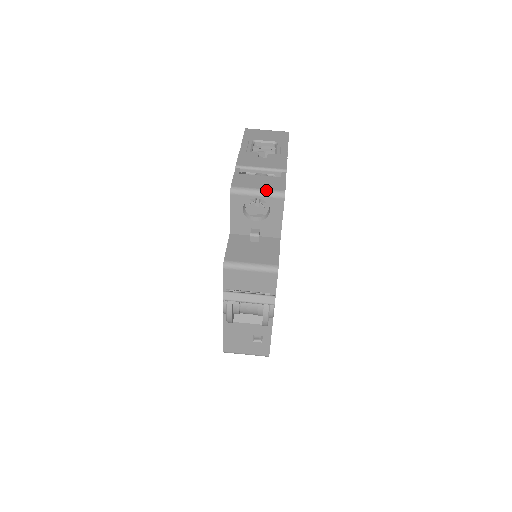
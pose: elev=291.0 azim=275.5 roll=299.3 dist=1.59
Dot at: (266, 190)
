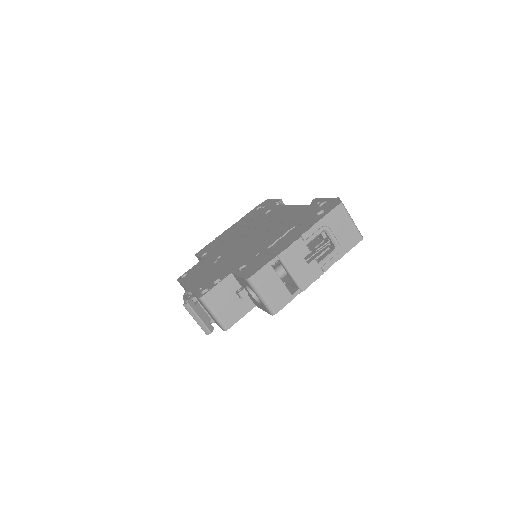
Dot at: (267, 302)
